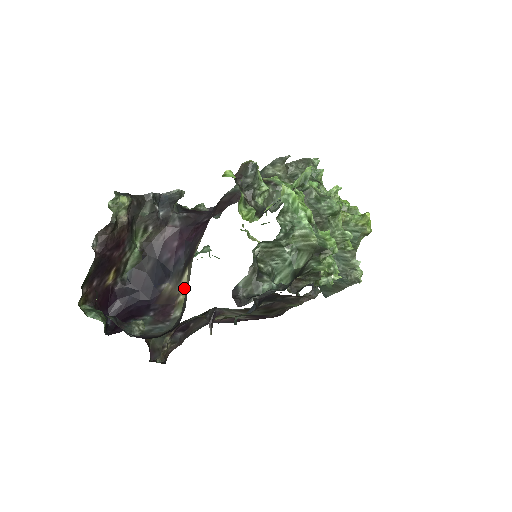
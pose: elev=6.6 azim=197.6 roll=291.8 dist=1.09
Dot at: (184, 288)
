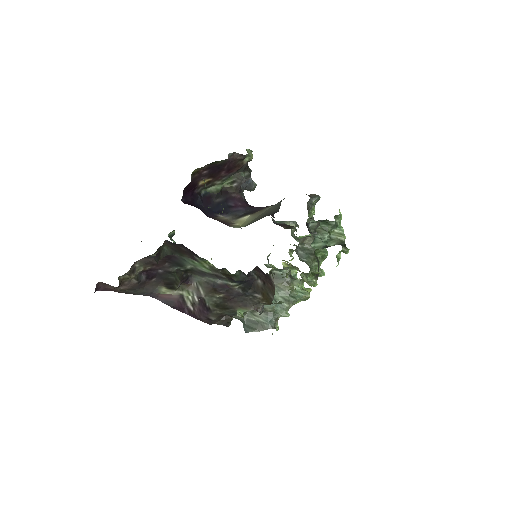
Dot at: (242, 221)
